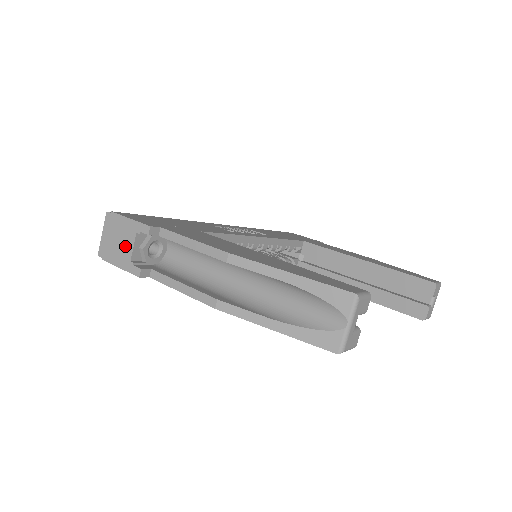
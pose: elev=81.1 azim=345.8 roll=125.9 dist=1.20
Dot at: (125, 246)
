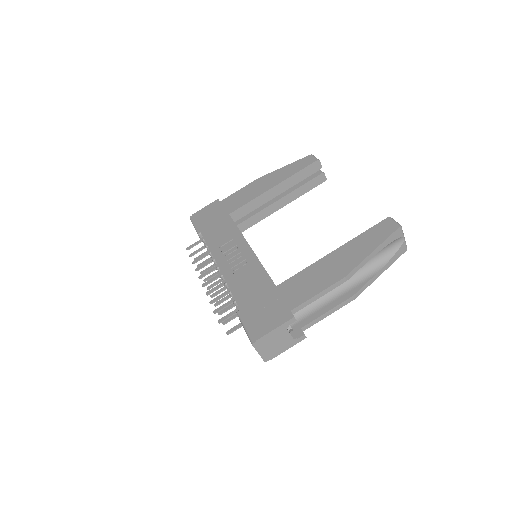
Dot at: (284, 340)
